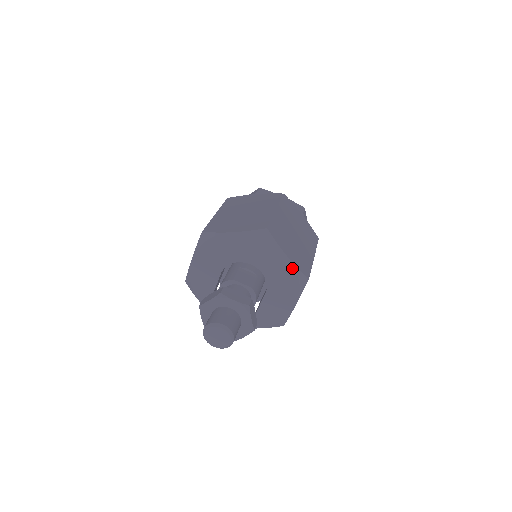
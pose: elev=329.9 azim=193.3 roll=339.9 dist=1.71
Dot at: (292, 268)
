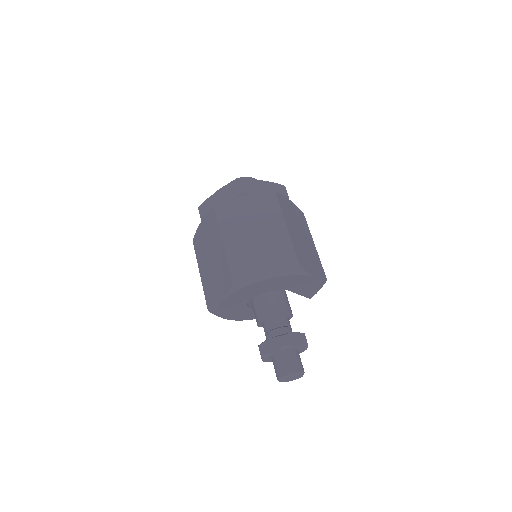
Dot at: (280, 278)
